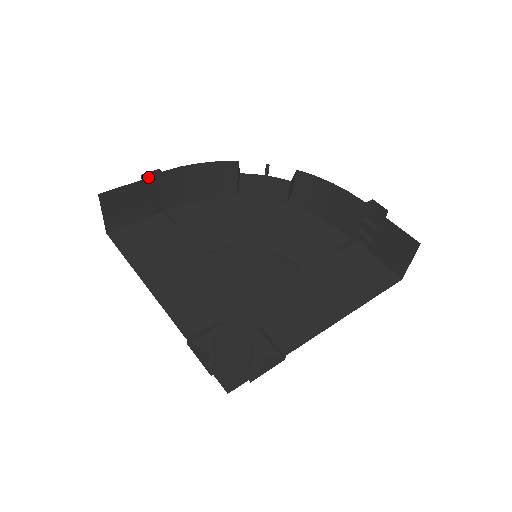
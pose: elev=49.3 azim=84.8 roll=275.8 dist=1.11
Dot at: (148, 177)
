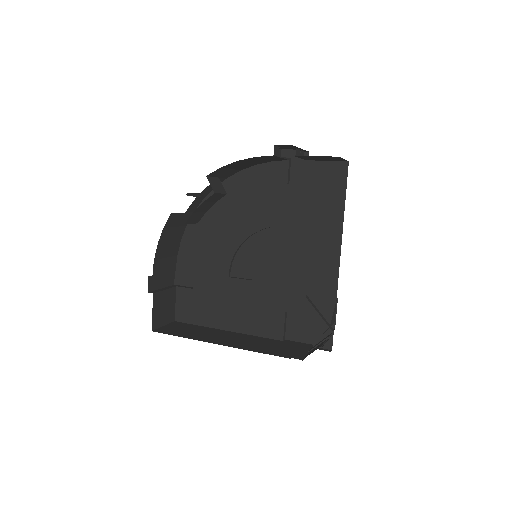
Dot at: (151, 286)
